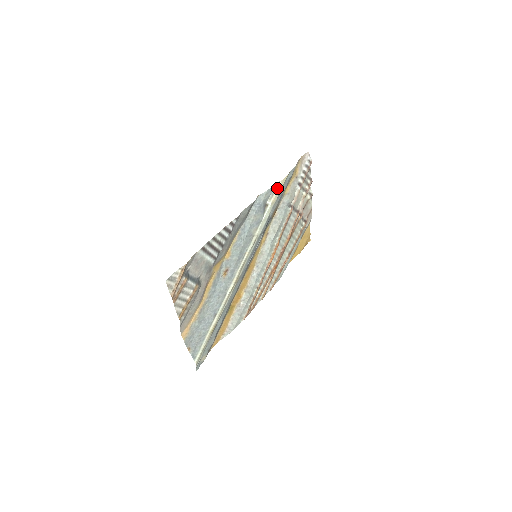
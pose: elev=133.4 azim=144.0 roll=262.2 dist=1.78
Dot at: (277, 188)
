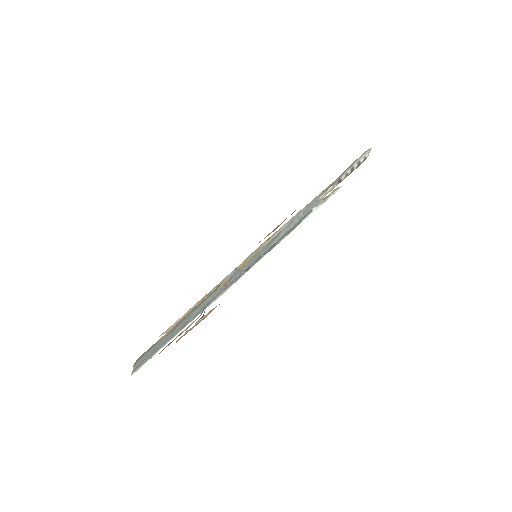
Dot at: (332, 193)
